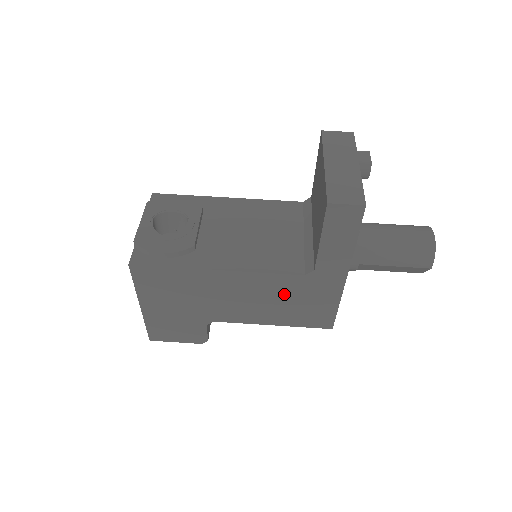
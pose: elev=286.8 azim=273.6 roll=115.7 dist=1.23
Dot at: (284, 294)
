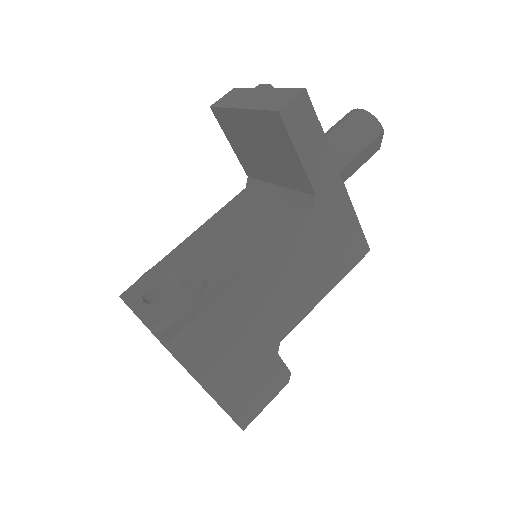
Dot at: (312, 247)
